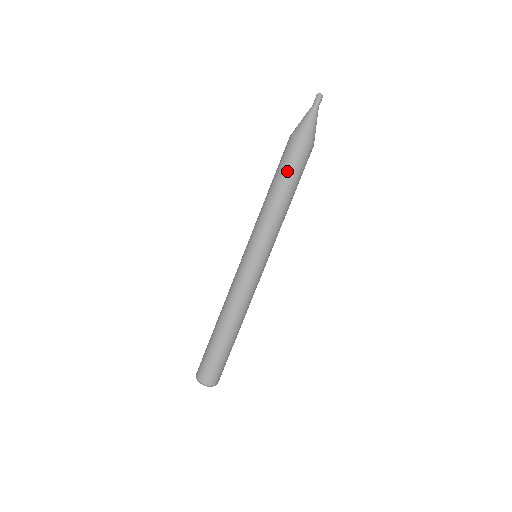
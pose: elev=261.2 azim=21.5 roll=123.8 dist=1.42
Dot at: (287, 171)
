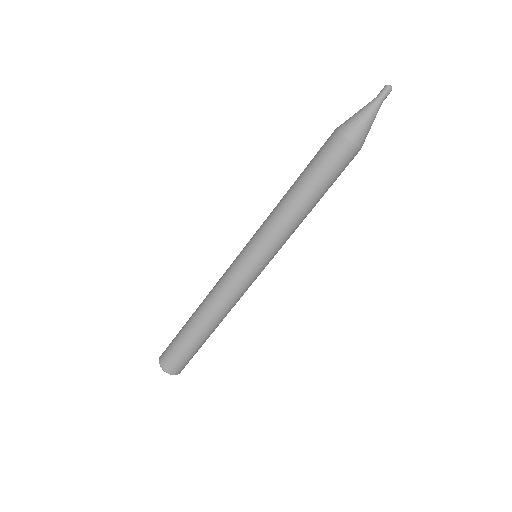
Dot at: (330, 181)
